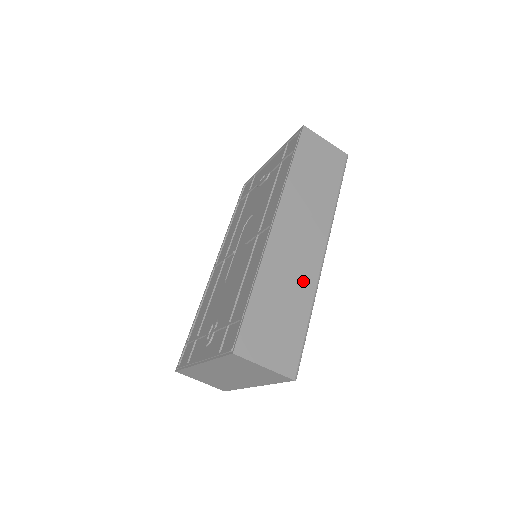
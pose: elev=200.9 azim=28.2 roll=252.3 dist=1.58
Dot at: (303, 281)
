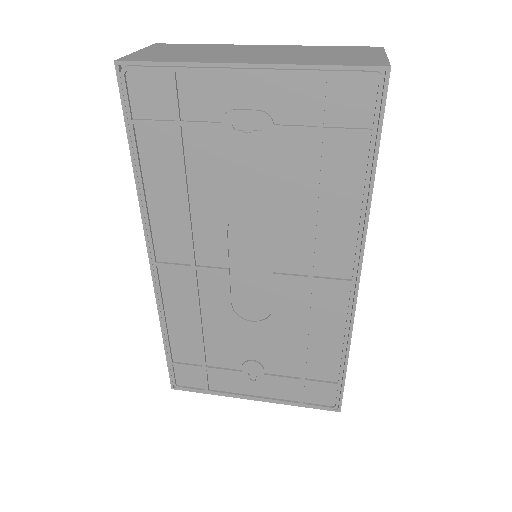
Dot at: occluded
